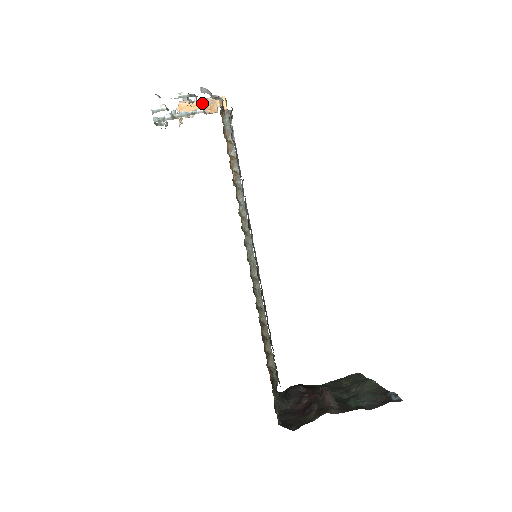
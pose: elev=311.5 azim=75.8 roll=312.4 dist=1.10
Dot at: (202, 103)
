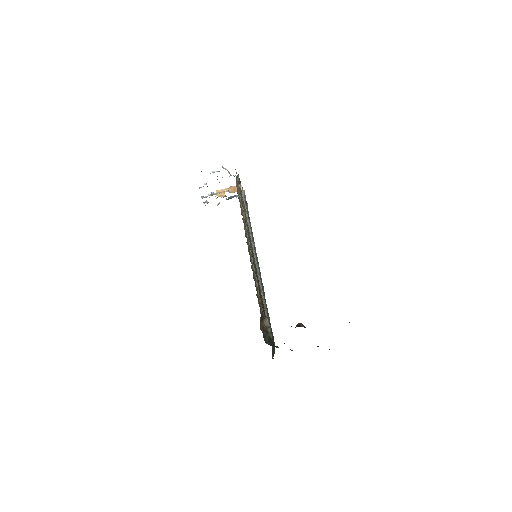
Dot at: (229, 189)
